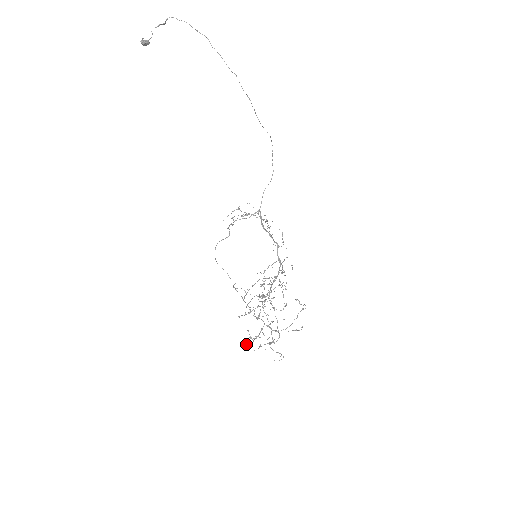
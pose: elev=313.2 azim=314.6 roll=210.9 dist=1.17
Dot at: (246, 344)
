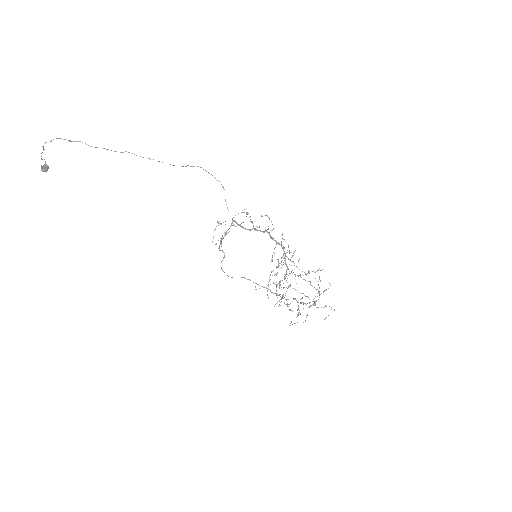
Dot at: (294, 323)
